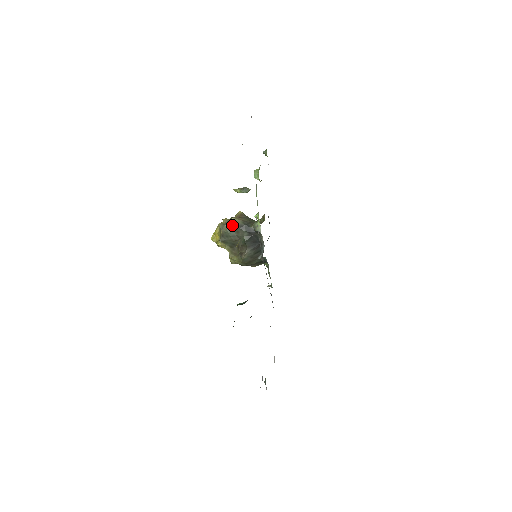
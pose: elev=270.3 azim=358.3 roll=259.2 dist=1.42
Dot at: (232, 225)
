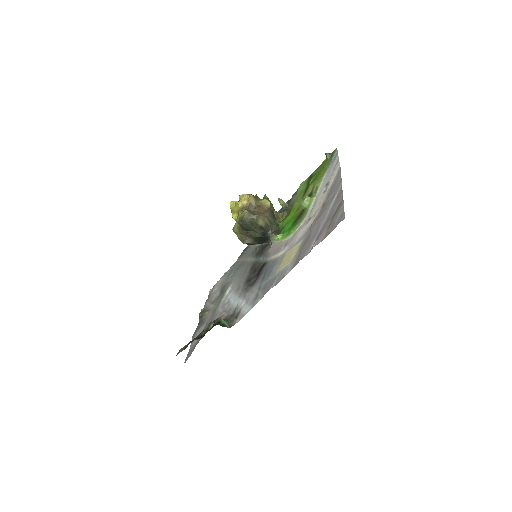
Dot at: (255, 221)
